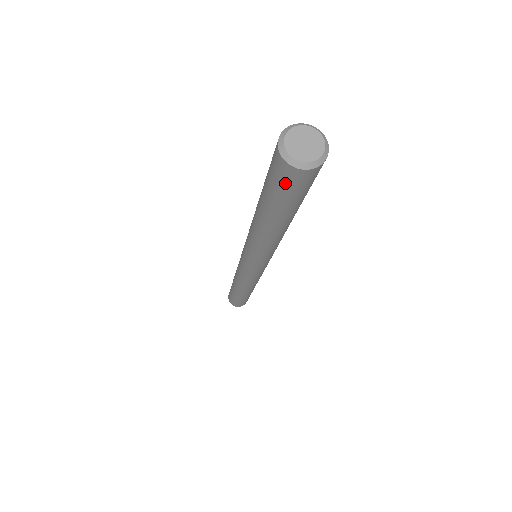
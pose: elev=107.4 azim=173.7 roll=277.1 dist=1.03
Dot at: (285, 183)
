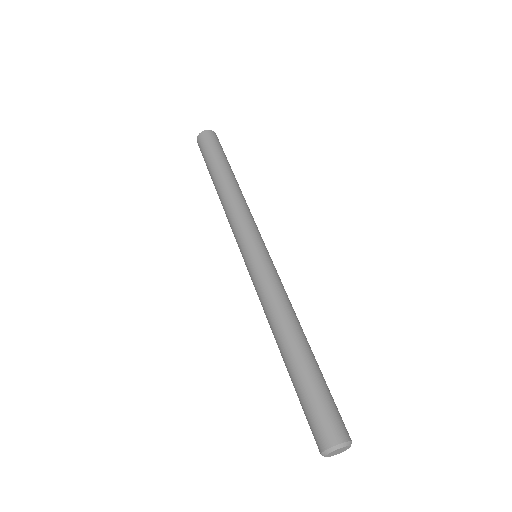
Dot at: (311, 430)
